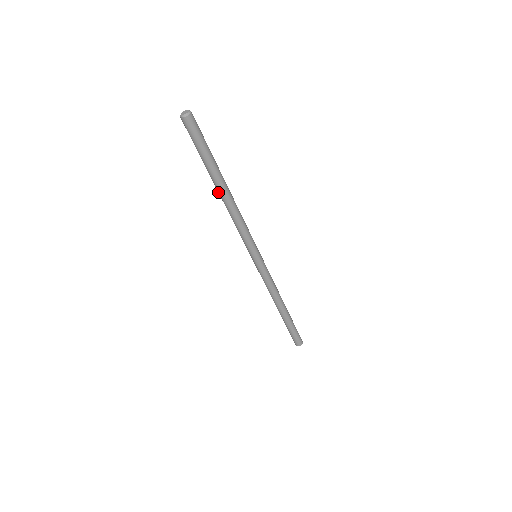
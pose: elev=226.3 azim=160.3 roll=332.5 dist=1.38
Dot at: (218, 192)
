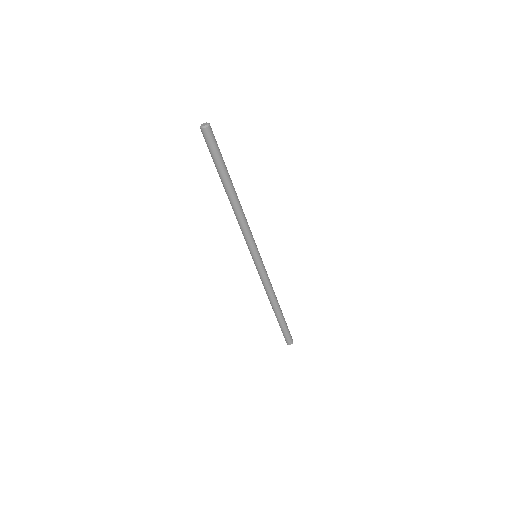
Dot at: (228, 196)
